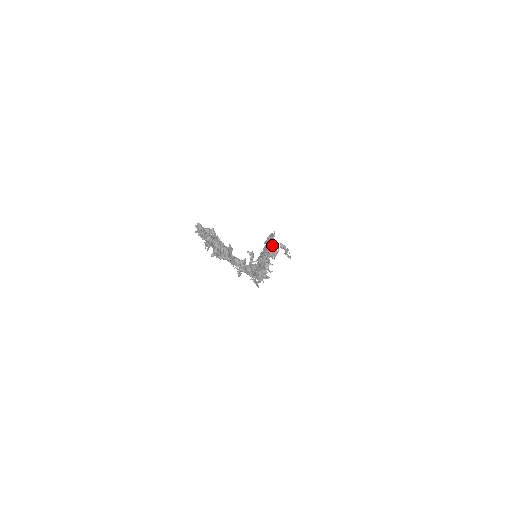
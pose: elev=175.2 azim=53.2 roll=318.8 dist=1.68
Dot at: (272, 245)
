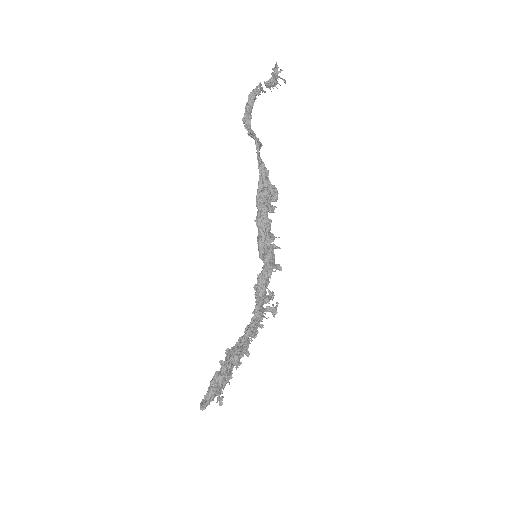
Dot at: (265, 186)
